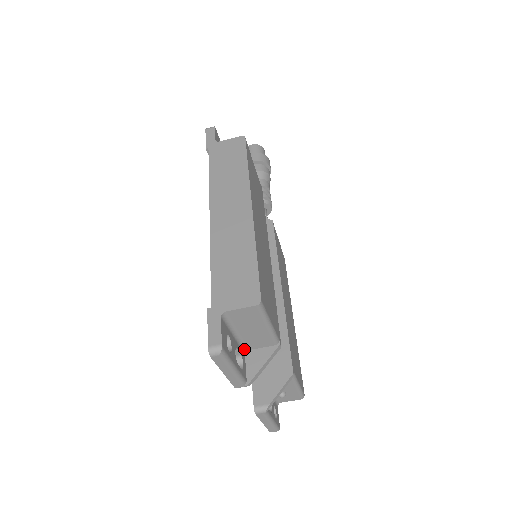
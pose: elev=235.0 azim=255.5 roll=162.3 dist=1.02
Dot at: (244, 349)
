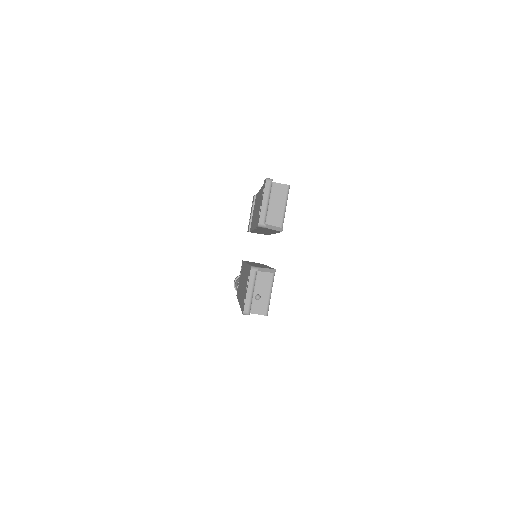
Dot at: occluded
